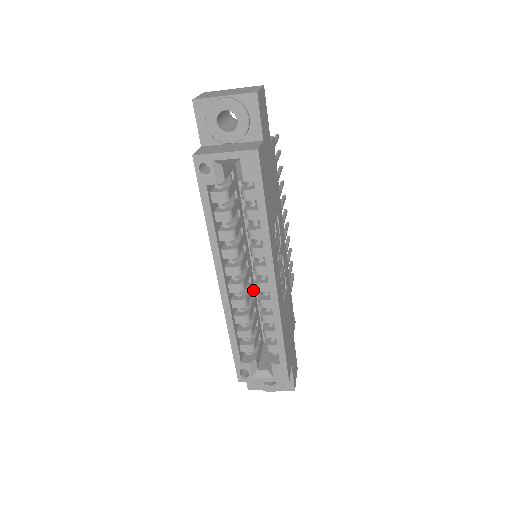
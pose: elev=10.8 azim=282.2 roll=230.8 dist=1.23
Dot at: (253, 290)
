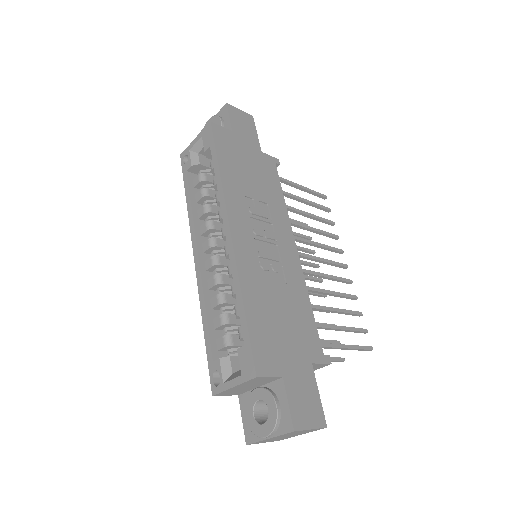
Dot at: occluded
